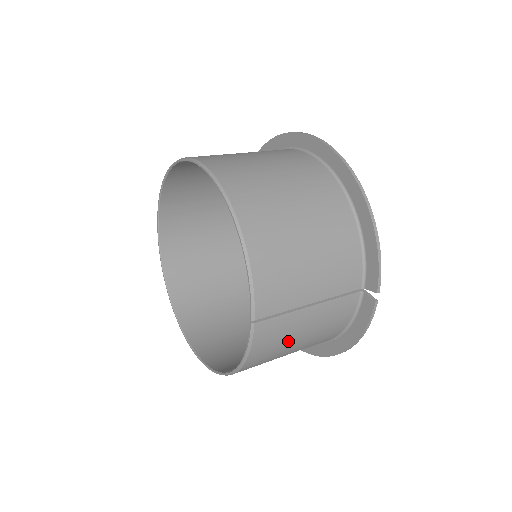
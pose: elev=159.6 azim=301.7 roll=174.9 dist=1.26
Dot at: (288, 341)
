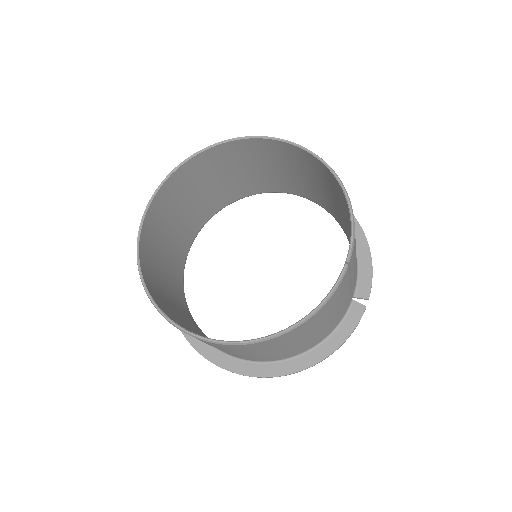
Dot at: (331, 311)
